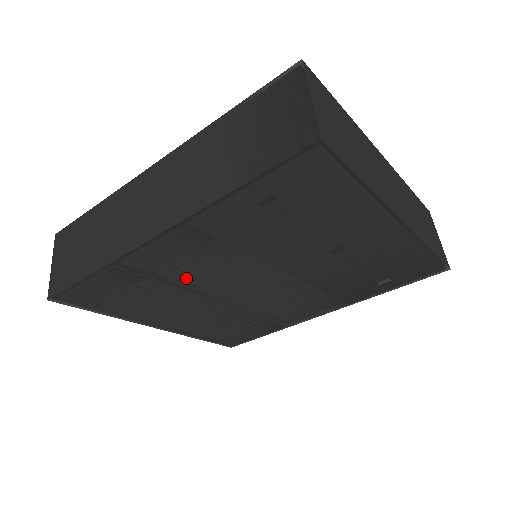
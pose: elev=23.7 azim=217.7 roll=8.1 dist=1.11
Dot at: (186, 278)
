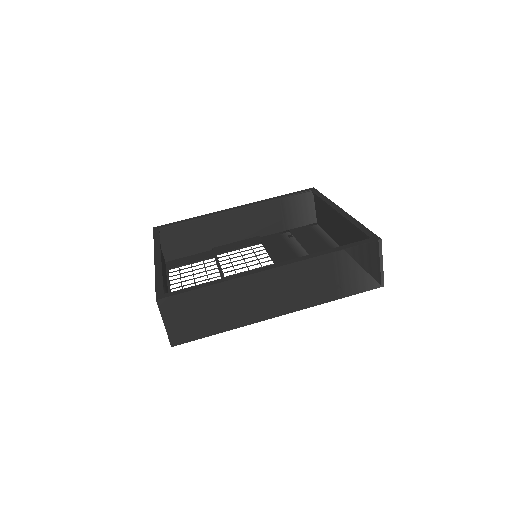
Dot at: occluded
